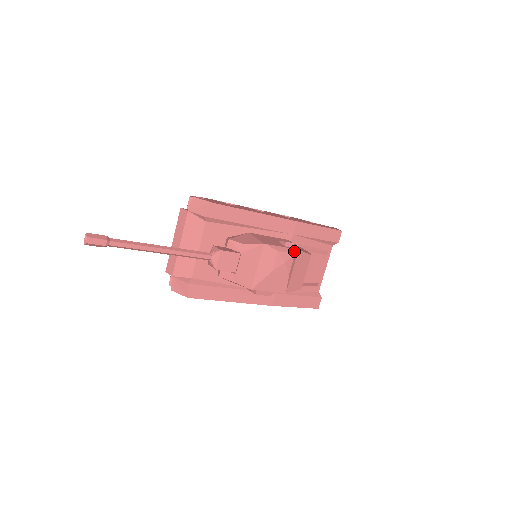
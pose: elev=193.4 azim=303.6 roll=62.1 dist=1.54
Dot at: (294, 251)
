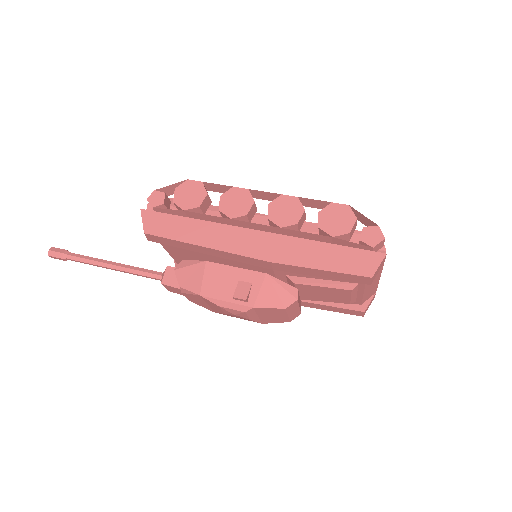
Dot at: (245, 309)
